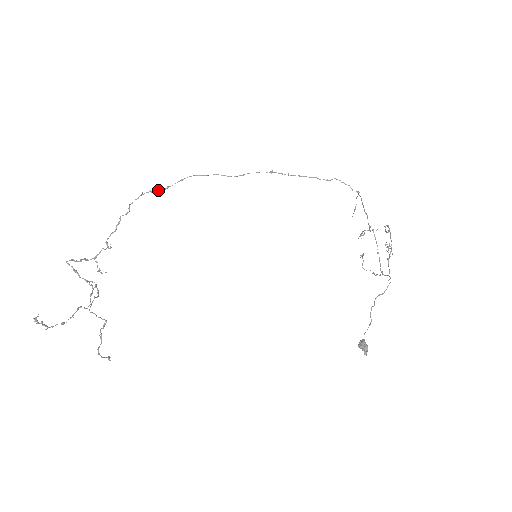
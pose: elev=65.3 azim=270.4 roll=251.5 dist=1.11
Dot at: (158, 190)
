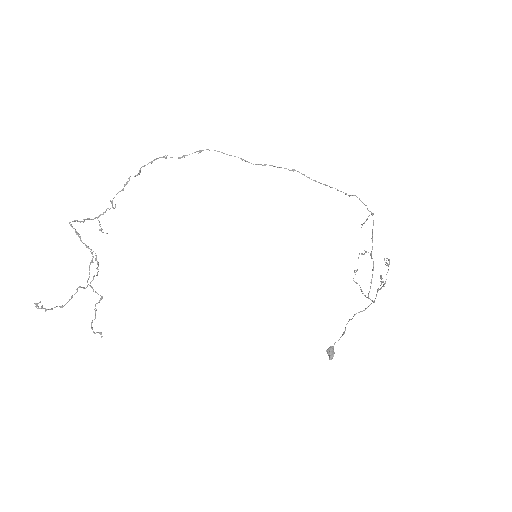
Dot at: occluded
